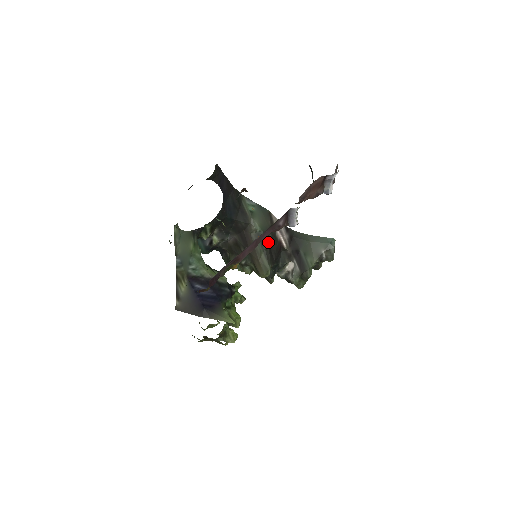
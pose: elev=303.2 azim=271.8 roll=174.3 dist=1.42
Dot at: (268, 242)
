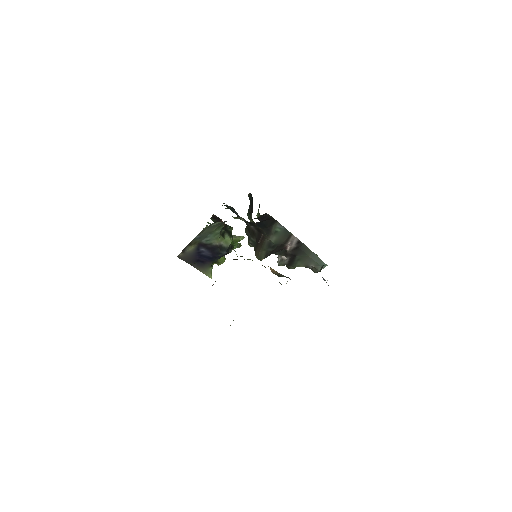
Dot at: (274, 249)
